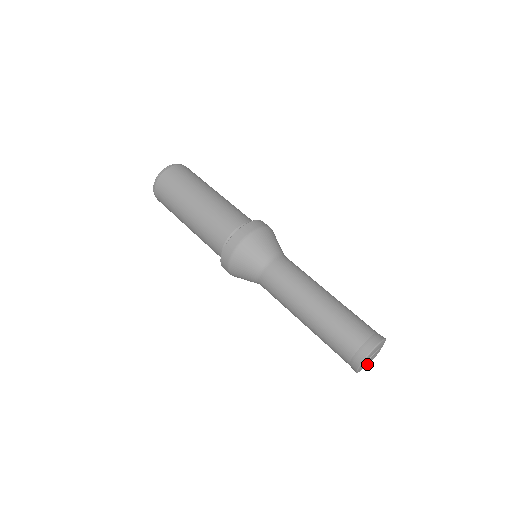
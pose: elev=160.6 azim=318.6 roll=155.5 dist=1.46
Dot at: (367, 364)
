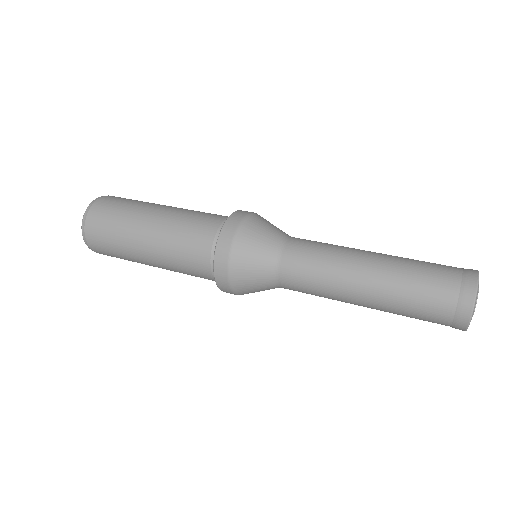
Dot at: occluded
